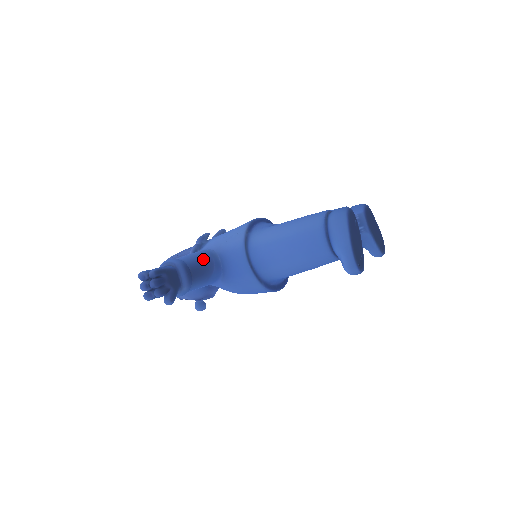
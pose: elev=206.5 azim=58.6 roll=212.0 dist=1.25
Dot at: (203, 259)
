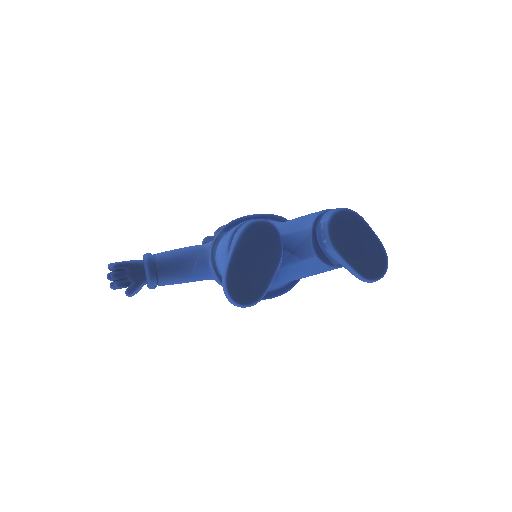
Dot at: (181, 255)
